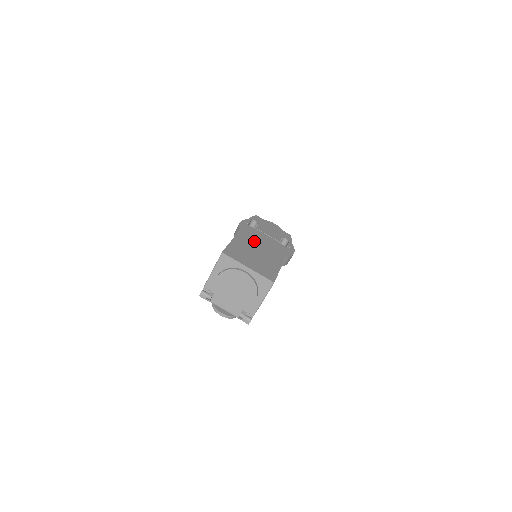
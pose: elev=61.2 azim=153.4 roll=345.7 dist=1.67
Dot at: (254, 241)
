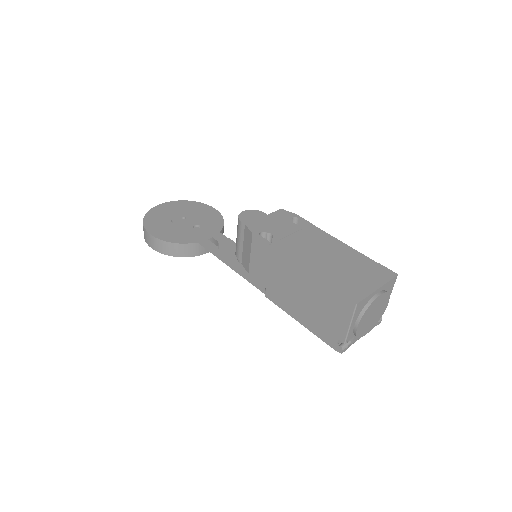
Dot at: (312, 255)
